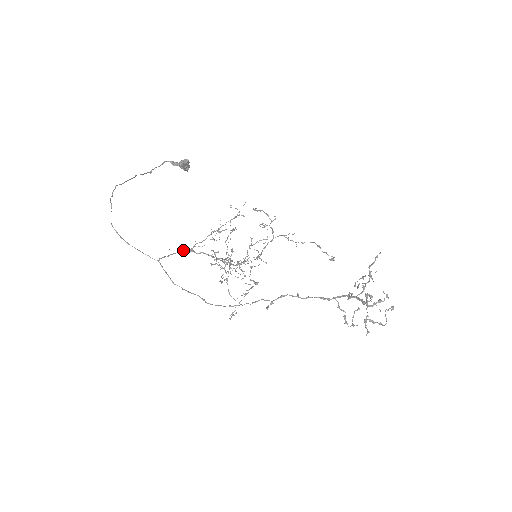
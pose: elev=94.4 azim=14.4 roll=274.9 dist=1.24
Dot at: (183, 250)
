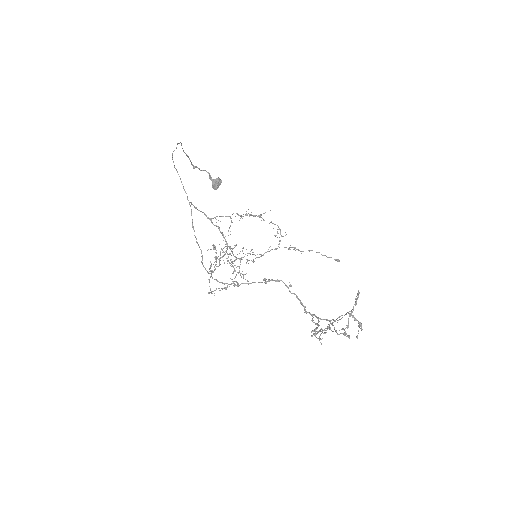
Dot at: (205, 215)
